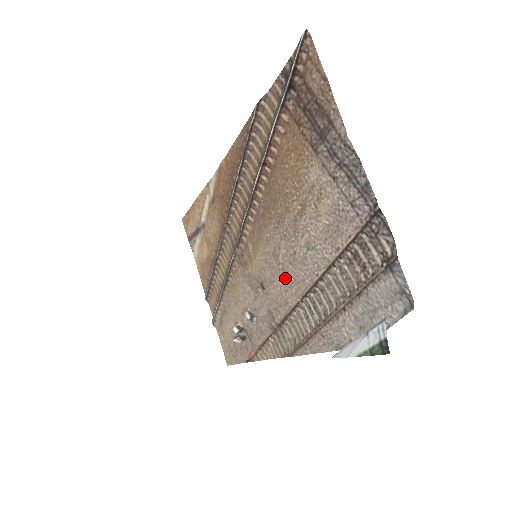
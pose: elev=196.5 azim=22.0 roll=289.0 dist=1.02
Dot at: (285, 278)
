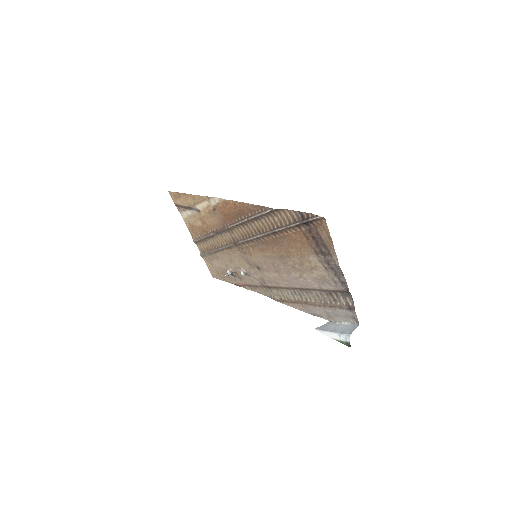
Dot at: (279, 276)
